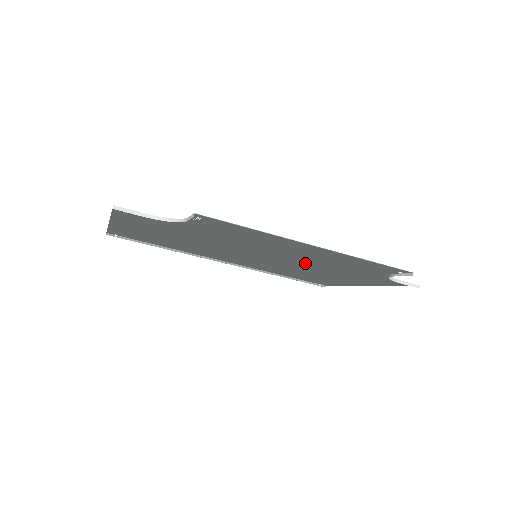
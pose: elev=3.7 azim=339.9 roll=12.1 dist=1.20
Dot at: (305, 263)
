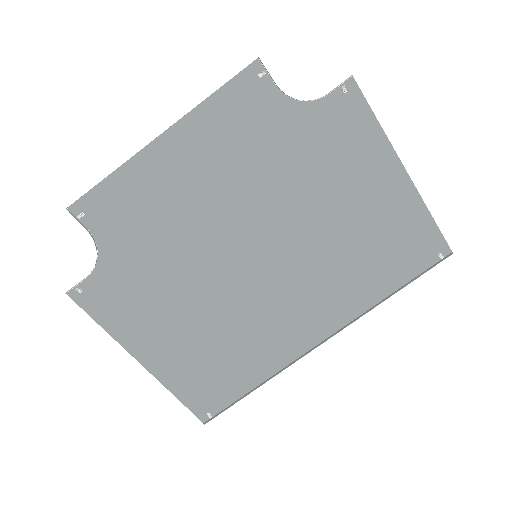
Dot at: (271, 199)
